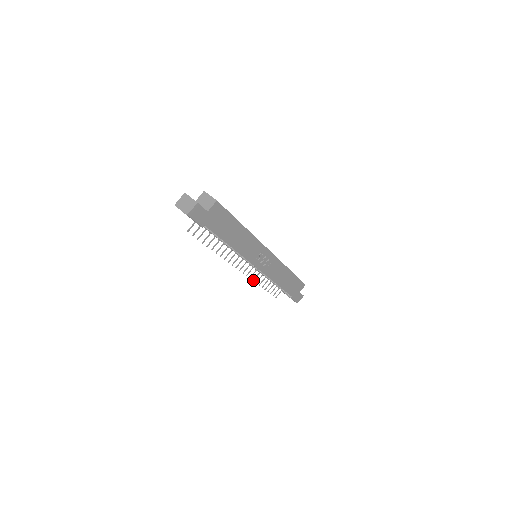
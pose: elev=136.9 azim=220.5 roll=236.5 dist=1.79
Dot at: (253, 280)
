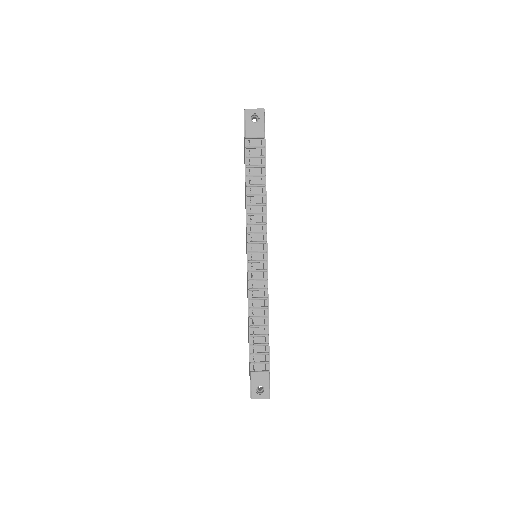
Dot at: (252, 296)
